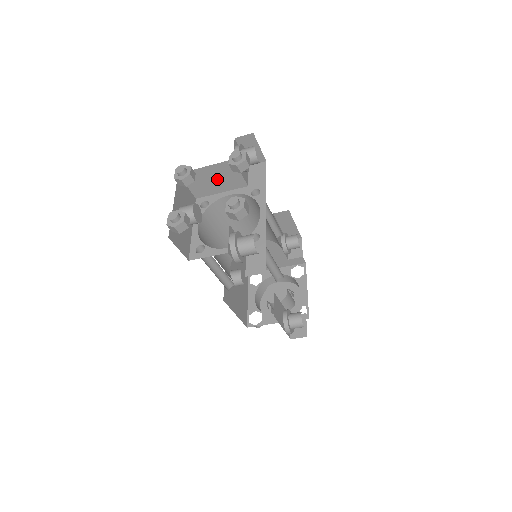
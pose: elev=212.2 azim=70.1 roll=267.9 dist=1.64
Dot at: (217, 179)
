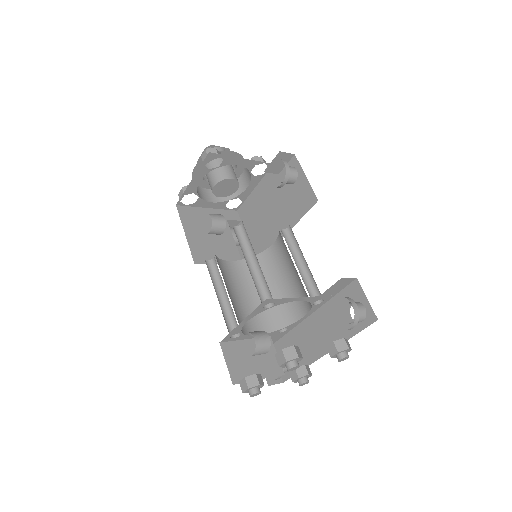
Dot at: occluded
